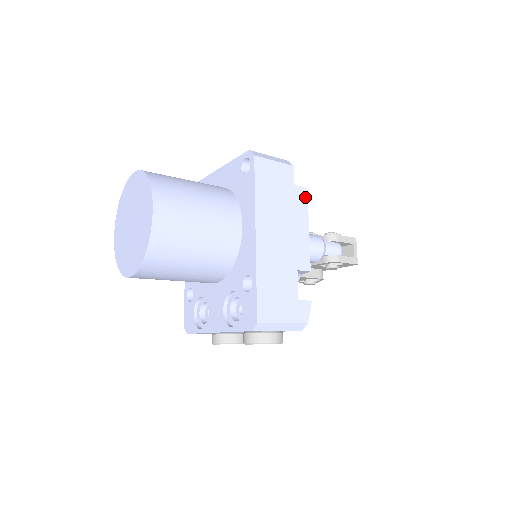
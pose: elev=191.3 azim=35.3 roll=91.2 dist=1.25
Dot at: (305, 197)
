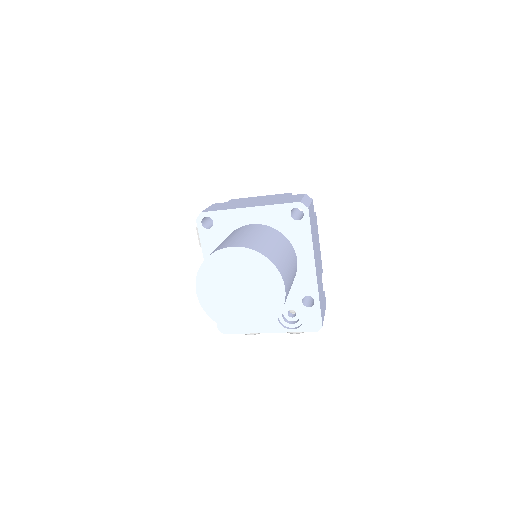
Dot at: (316, 219)
